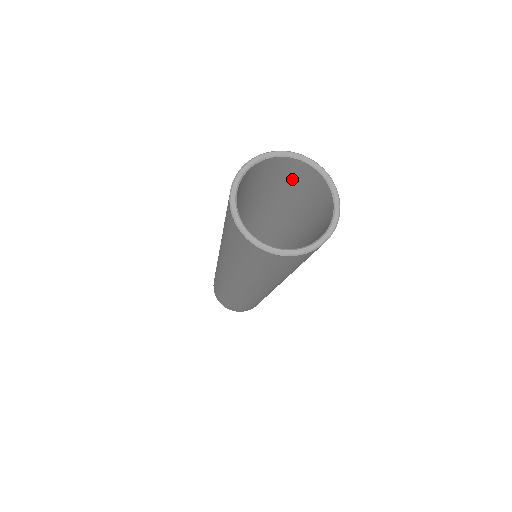
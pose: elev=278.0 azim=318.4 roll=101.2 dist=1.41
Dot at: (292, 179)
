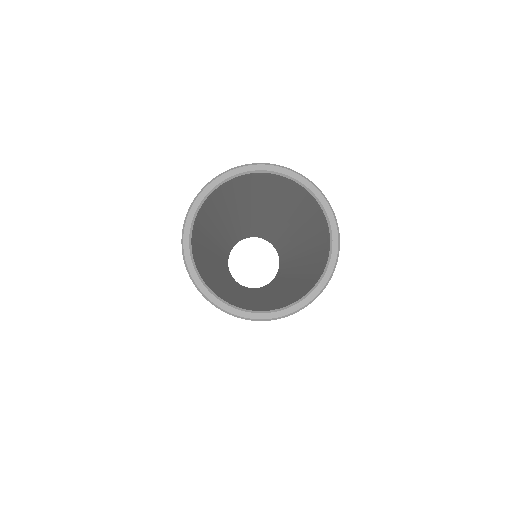
Dot at: (230, 193)
